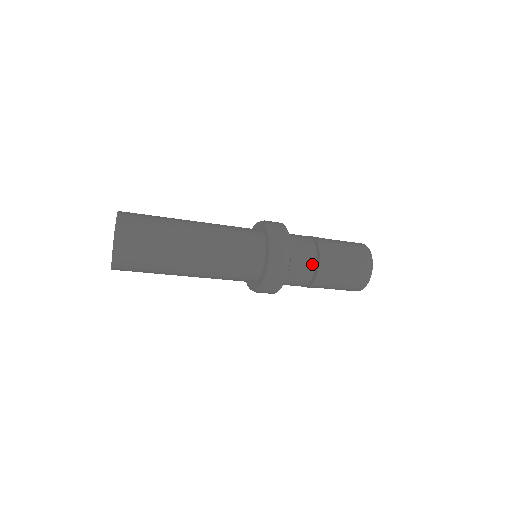
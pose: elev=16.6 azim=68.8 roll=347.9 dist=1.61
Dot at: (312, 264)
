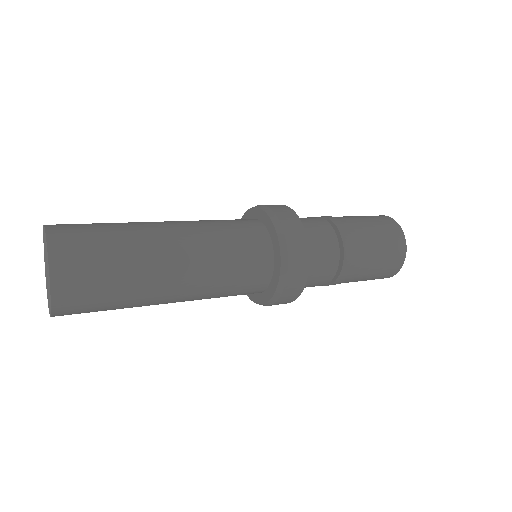
Dot at: (332, 271)
